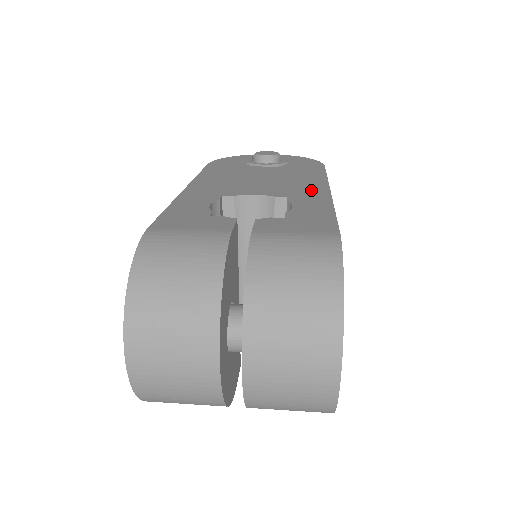
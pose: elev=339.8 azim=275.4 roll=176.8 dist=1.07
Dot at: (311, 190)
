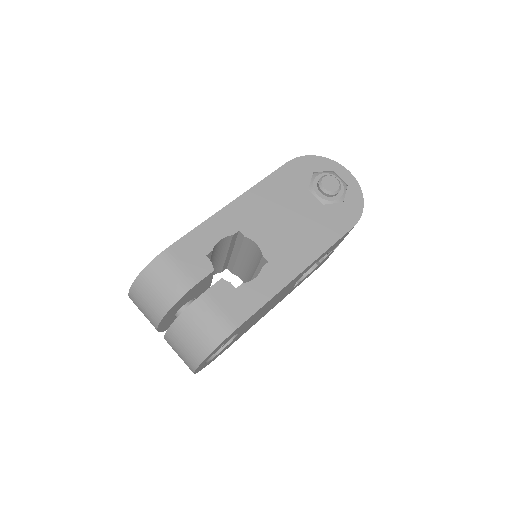
Dot at: (292, 263)
